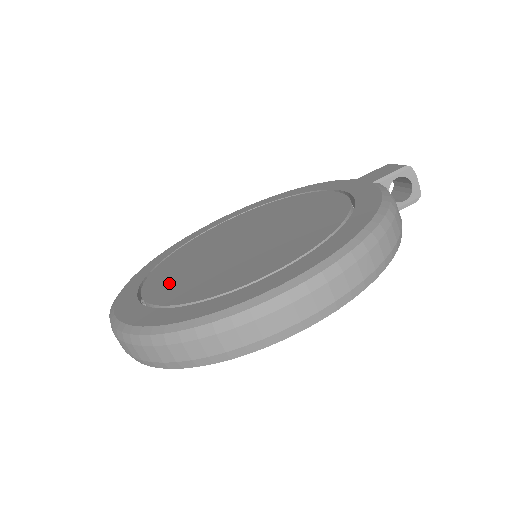
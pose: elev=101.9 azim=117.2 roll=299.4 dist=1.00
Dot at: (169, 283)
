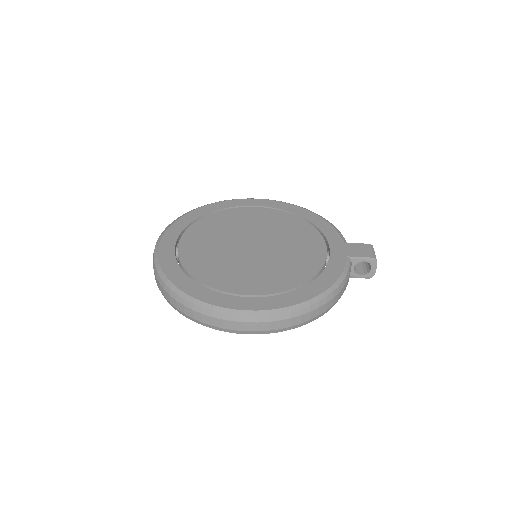
Dot at: (197, 249)
